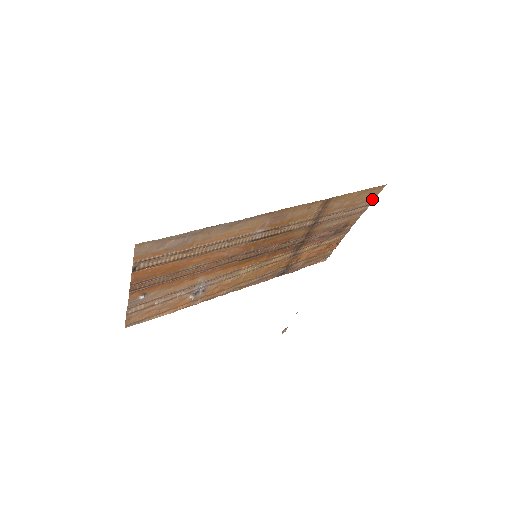
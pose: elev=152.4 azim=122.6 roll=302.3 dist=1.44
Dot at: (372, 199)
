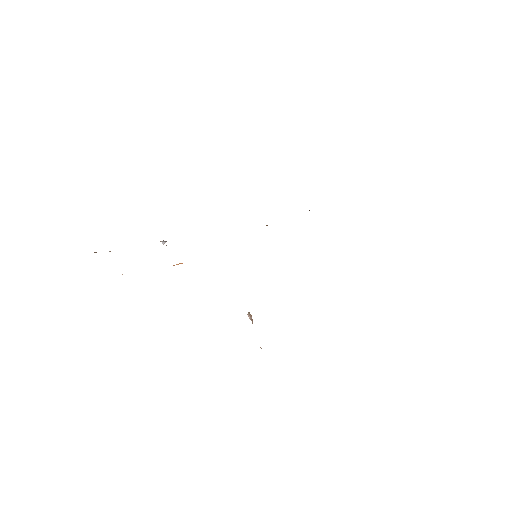
Dot at: occluded
